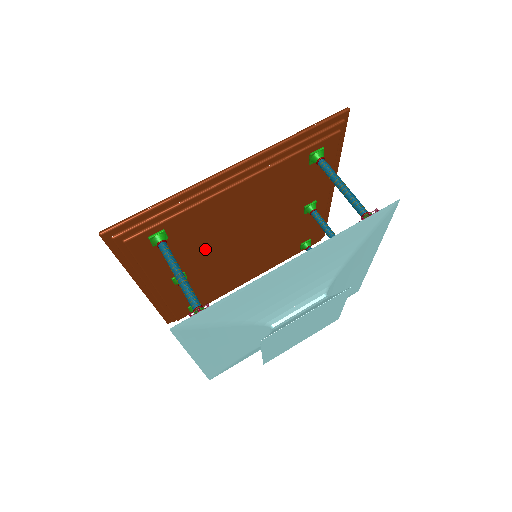
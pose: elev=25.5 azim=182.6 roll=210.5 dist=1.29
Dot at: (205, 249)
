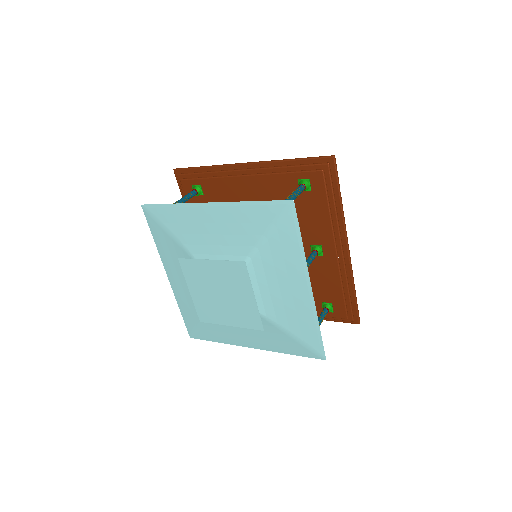
Dot at: occluded
